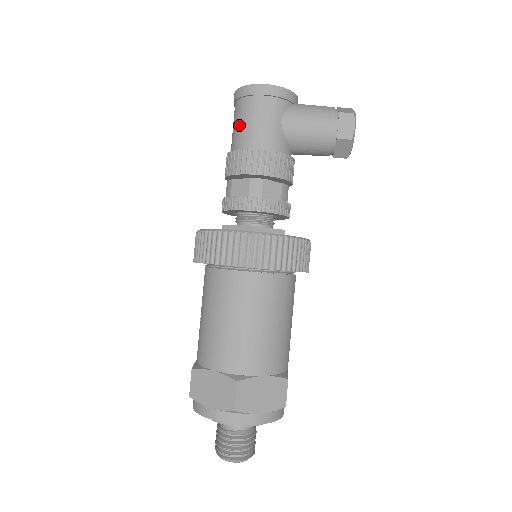
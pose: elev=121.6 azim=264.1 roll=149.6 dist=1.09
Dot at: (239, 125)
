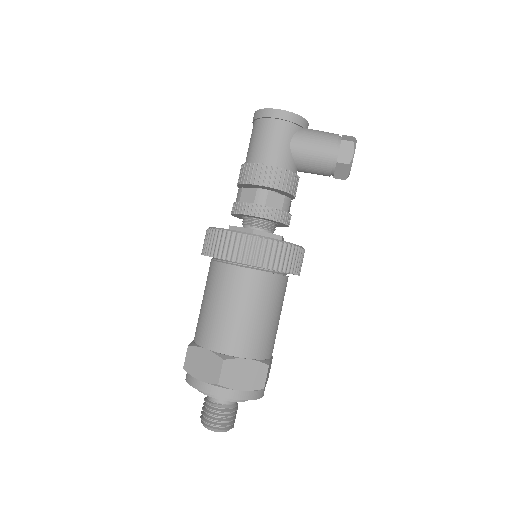
Dot at: (254, 142)
